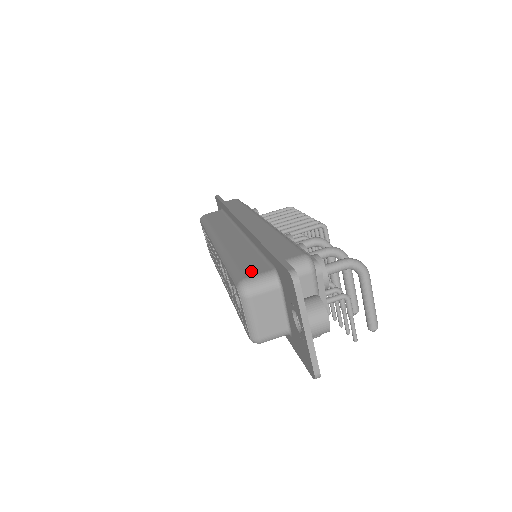
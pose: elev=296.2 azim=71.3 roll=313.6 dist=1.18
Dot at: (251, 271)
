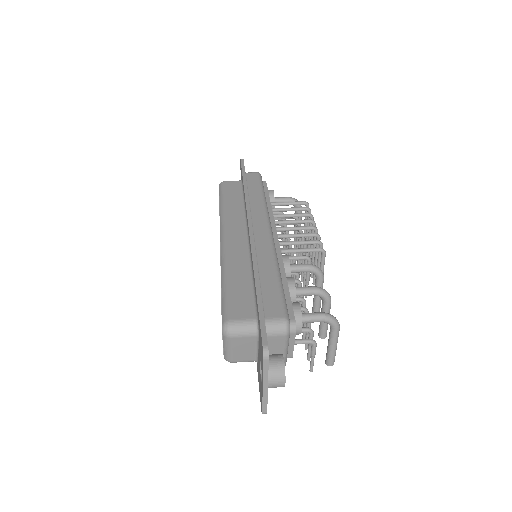
Dot at: (238, 311)
